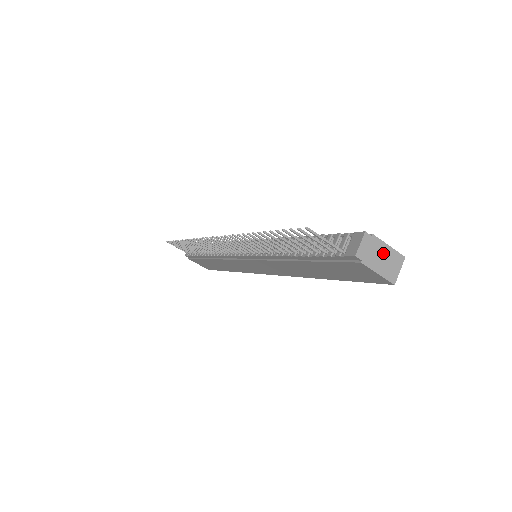
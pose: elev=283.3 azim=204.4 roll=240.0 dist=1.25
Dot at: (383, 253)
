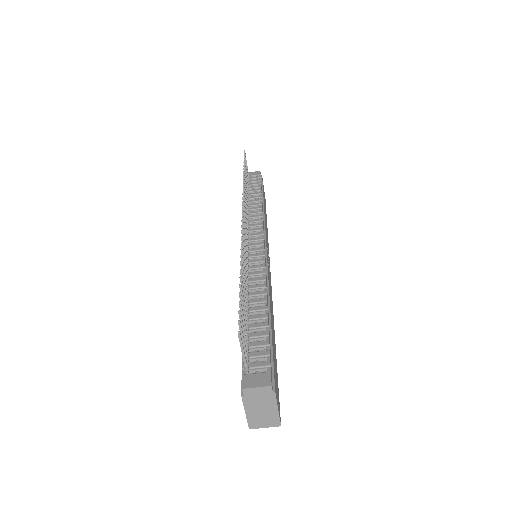
Dot at: (267, 408)
